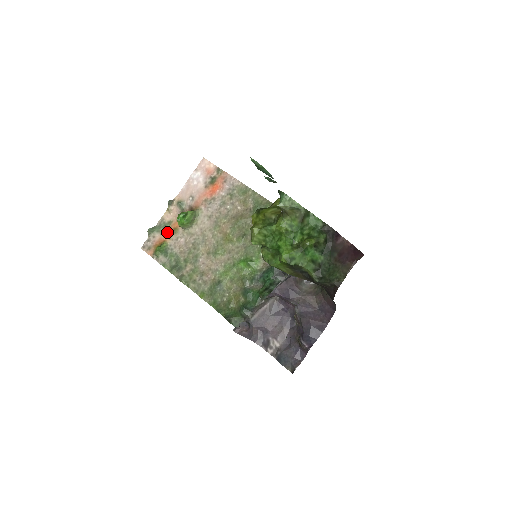
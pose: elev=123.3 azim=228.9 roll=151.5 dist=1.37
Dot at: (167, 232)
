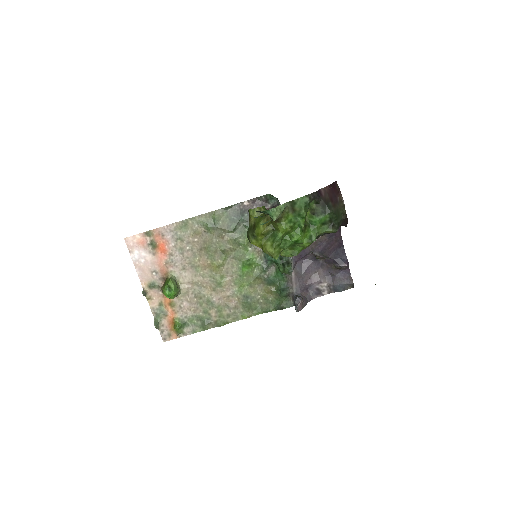
Dot at: (167, 312)
